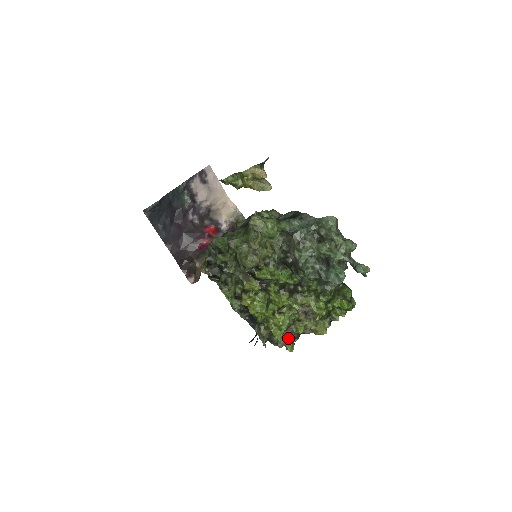
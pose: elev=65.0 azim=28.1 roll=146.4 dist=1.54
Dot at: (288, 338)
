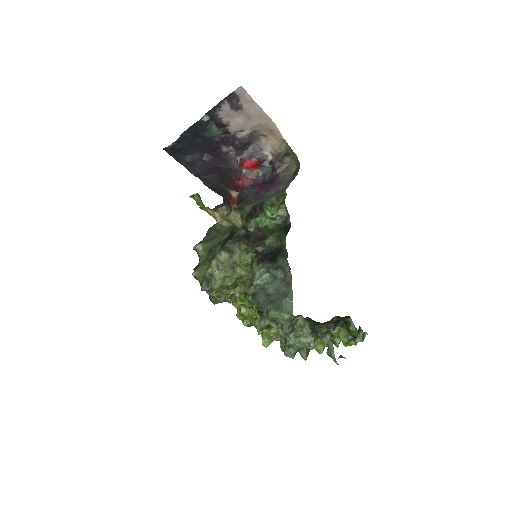
Dot at: occluded
